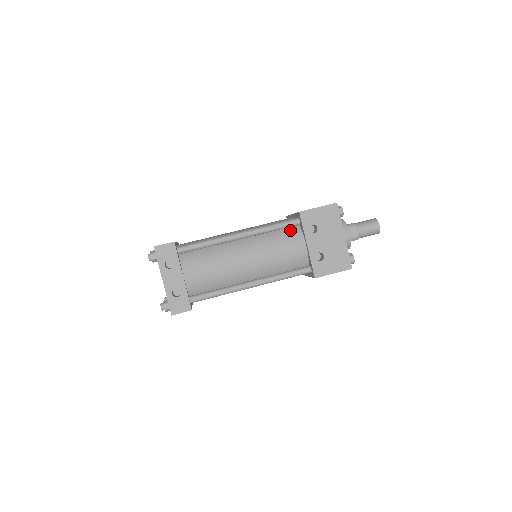
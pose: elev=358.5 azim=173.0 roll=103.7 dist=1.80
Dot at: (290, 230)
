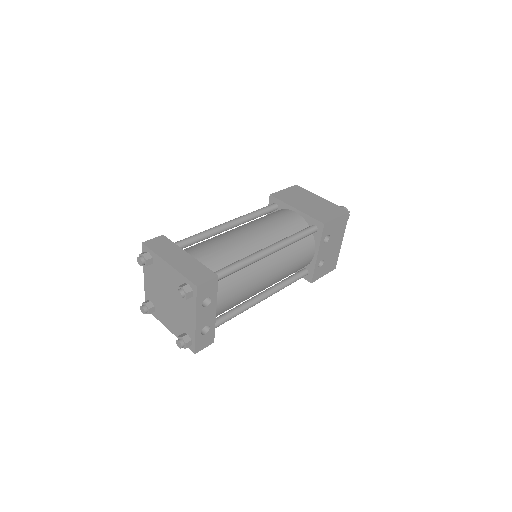
Dot at: (305, 238)
